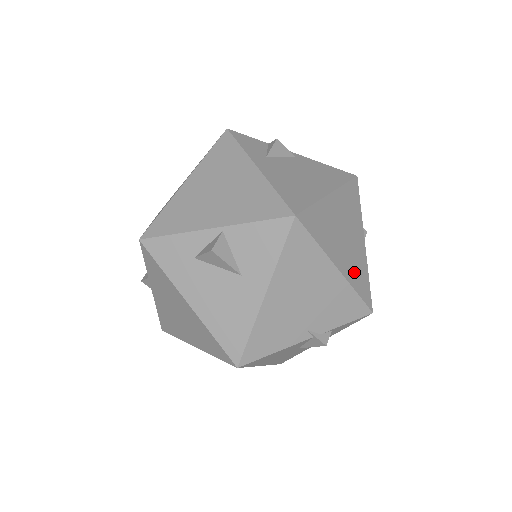
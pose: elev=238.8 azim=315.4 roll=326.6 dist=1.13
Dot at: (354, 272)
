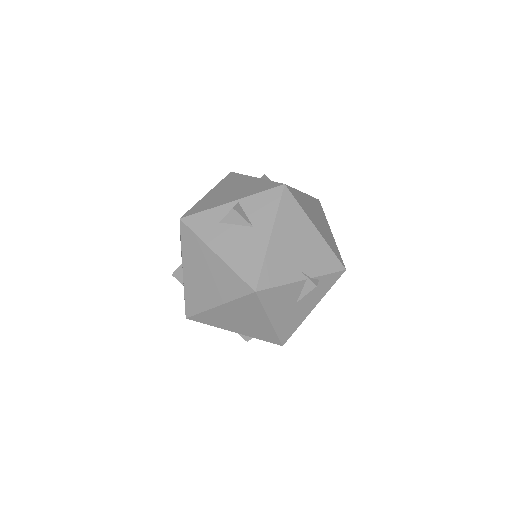
Dot at: (328, 239)
